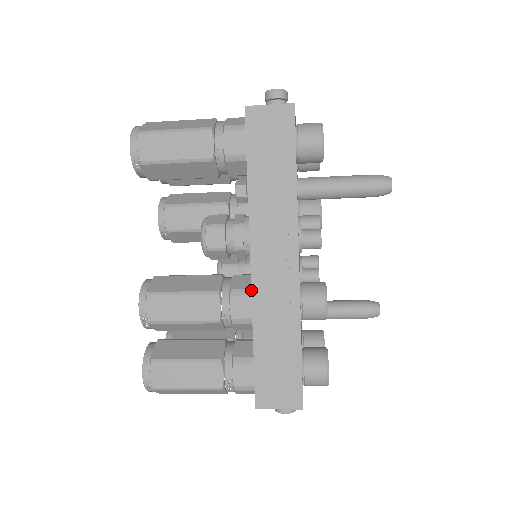
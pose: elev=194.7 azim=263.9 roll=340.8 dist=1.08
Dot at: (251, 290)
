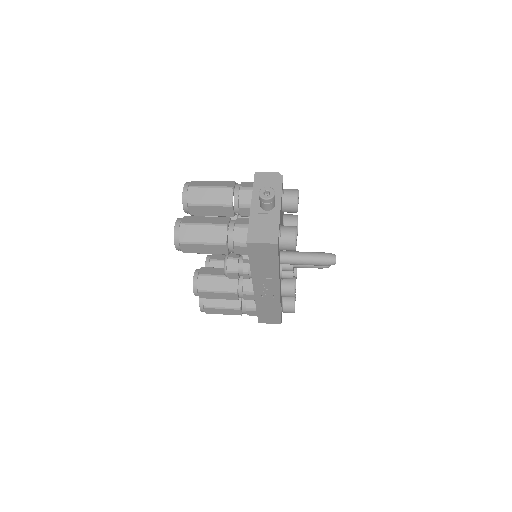
Dot at: (254, 296)
